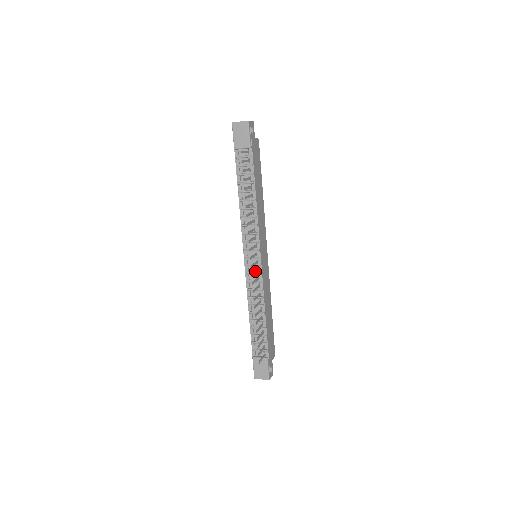
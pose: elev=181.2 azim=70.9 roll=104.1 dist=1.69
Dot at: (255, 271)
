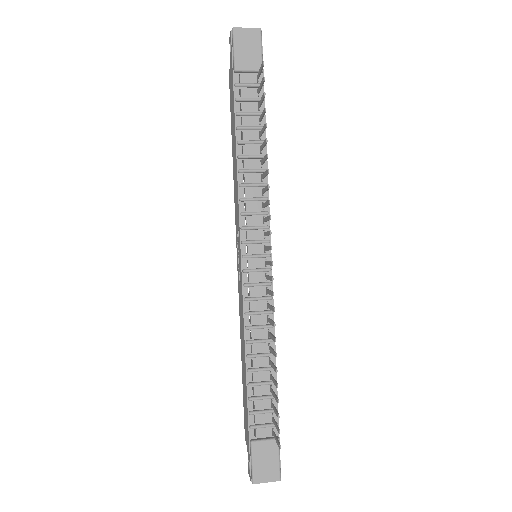
Dot at: occluded
